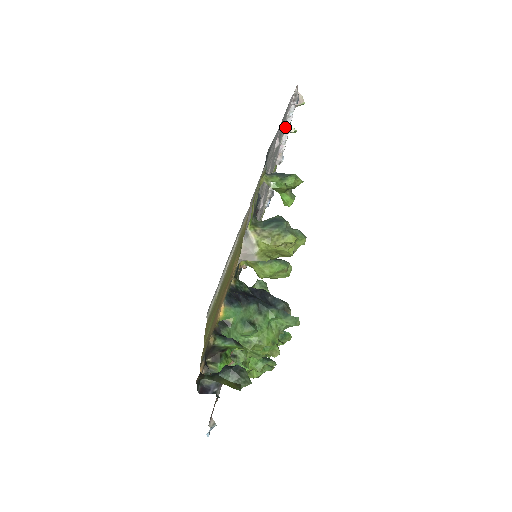
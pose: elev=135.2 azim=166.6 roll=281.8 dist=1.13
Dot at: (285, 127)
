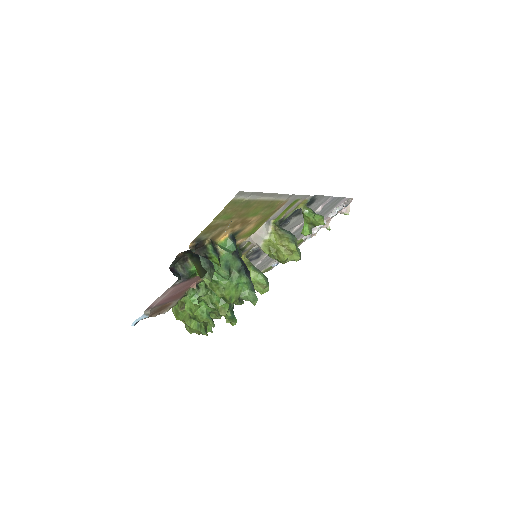
Dot at: (326, 219)
